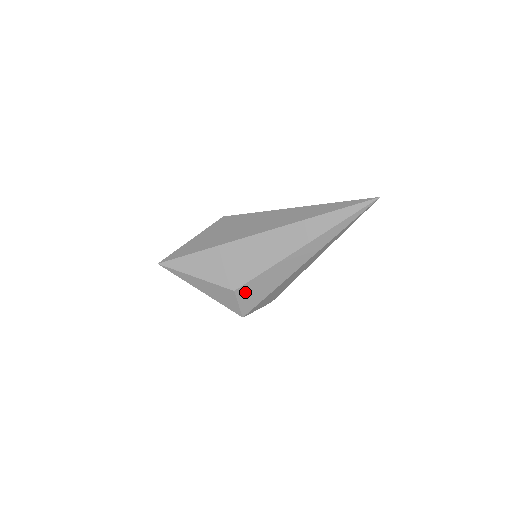
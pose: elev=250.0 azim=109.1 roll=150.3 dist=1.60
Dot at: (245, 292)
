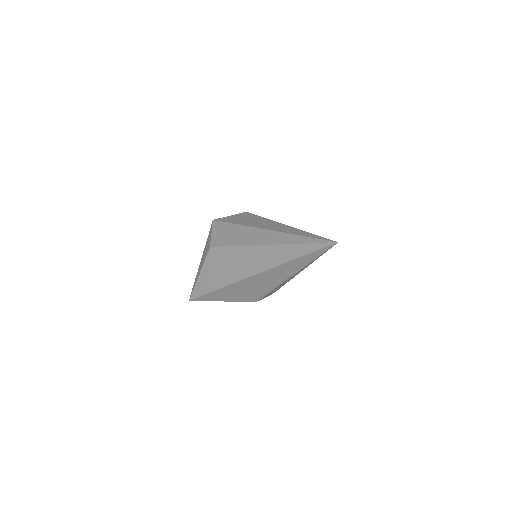
Dot at: occluded
